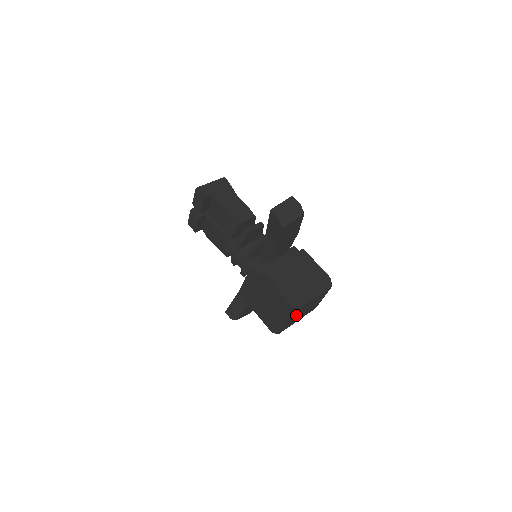
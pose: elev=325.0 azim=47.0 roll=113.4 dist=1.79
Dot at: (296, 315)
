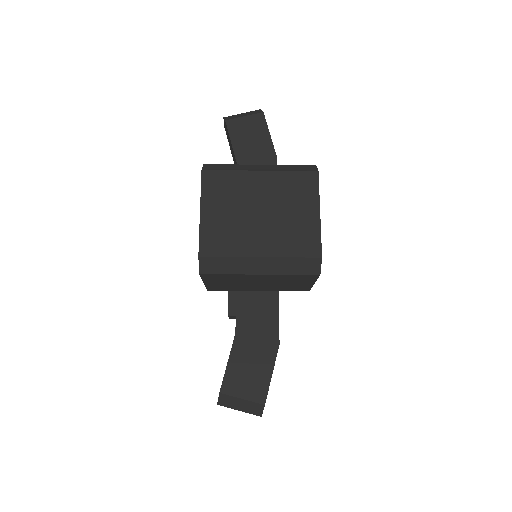
Dot at: (230, 206)
